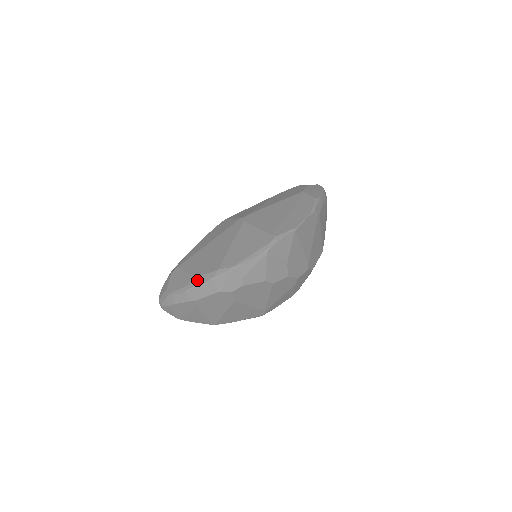
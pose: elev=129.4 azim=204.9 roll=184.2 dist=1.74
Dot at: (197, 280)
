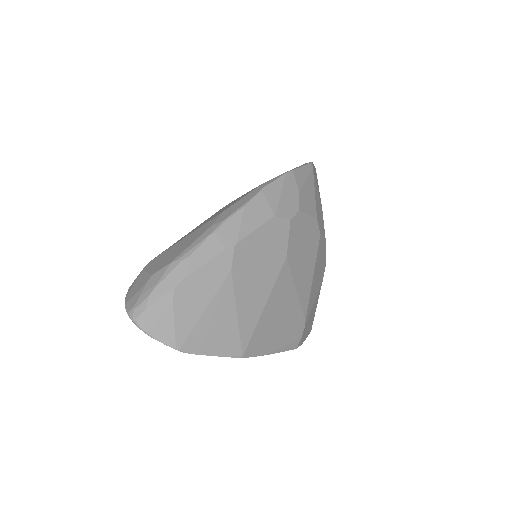
Dot at: (229, 209)
